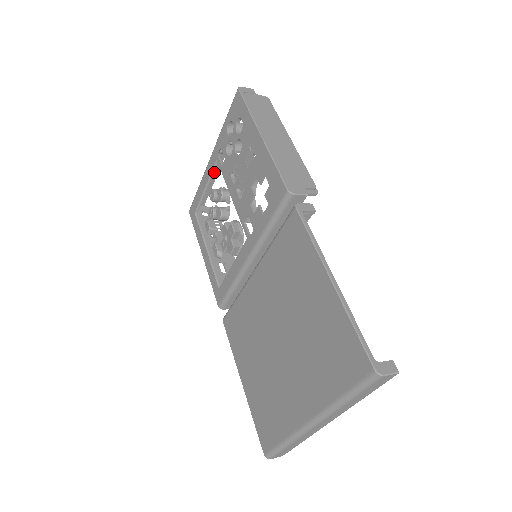
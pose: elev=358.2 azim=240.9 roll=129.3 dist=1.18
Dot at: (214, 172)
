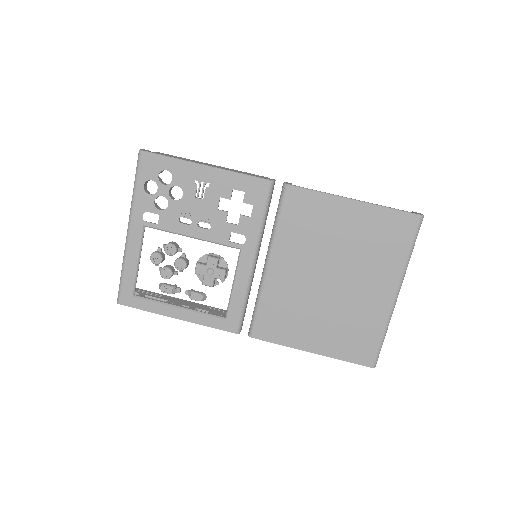
Dot at: occluded
